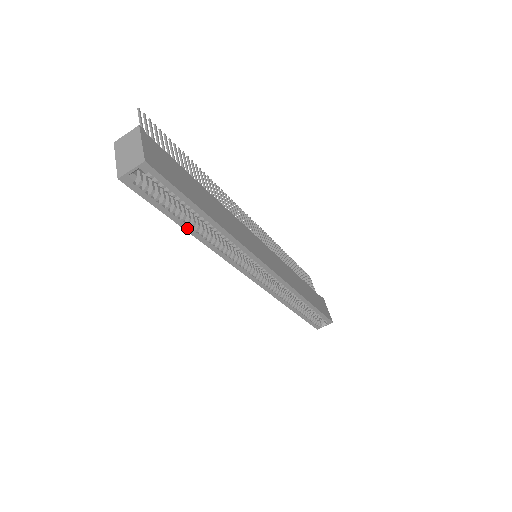
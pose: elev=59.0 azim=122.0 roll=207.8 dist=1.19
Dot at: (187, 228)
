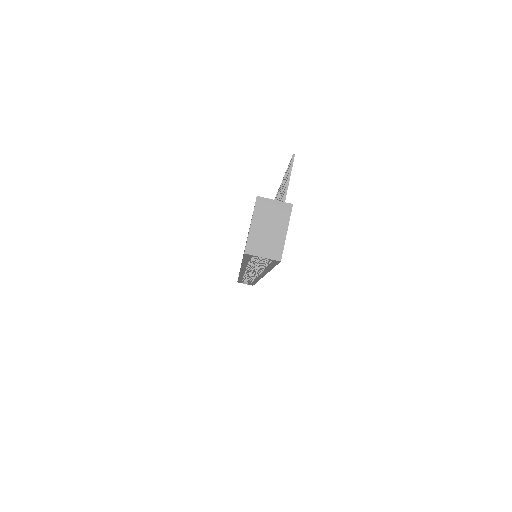
Dot at: (245, 264)
